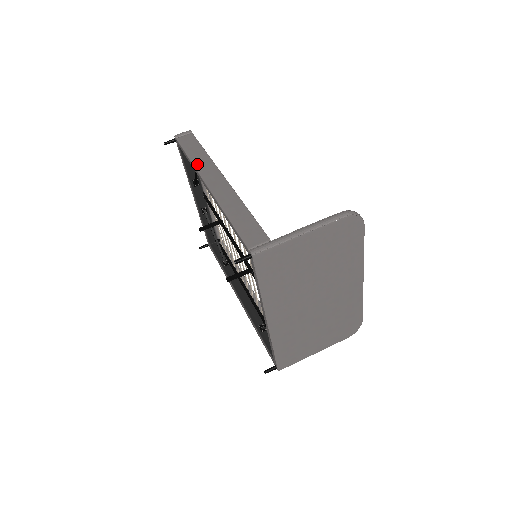
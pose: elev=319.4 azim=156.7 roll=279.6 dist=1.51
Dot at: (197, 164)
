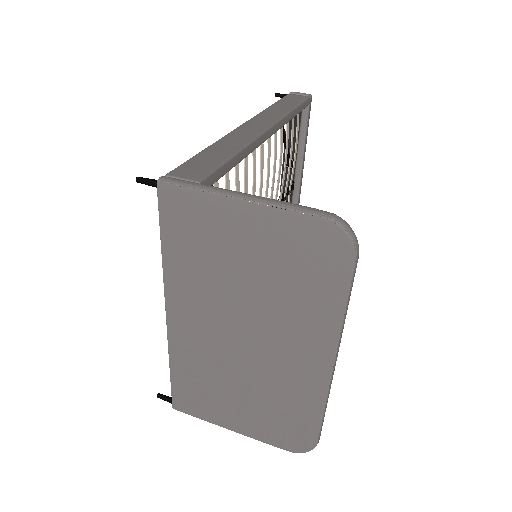
Dot at: (267, 110)
